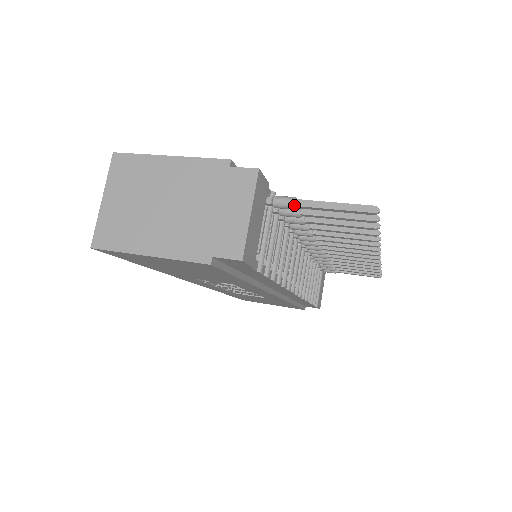
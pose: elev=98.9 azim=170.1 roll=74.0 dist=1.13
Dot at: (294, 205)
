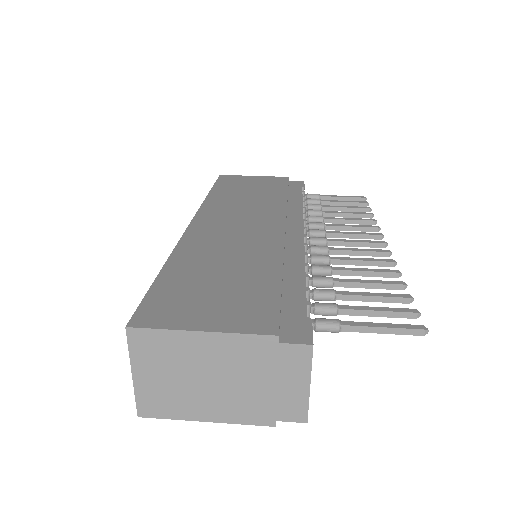
Dot at: occluded
